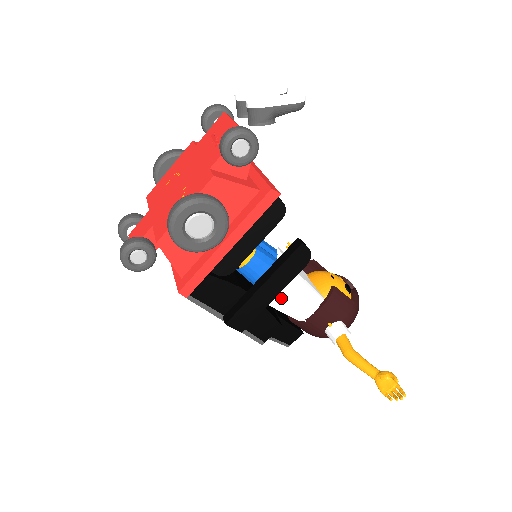
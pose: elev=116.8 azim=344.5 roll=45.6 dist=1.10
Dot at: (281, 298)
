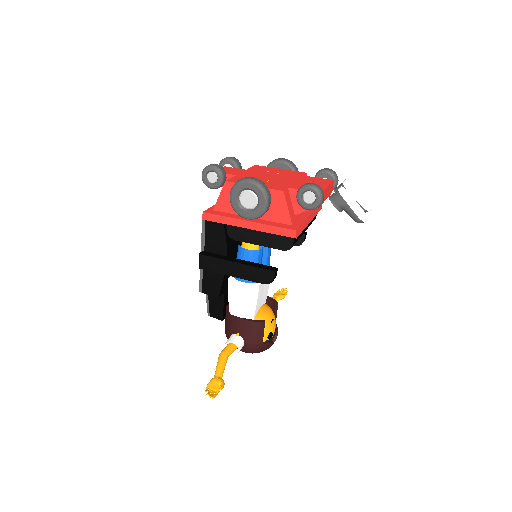
Dot at: (237, 287)
